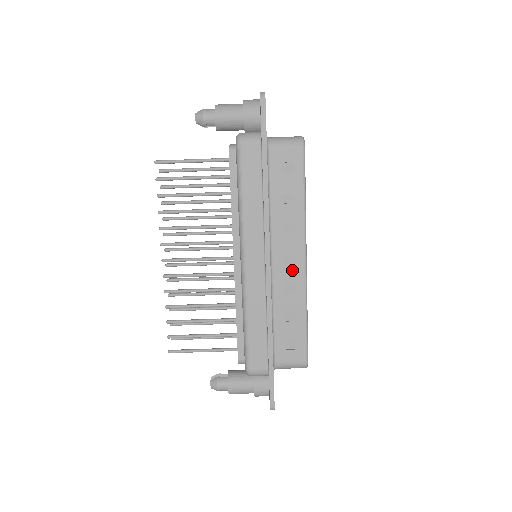
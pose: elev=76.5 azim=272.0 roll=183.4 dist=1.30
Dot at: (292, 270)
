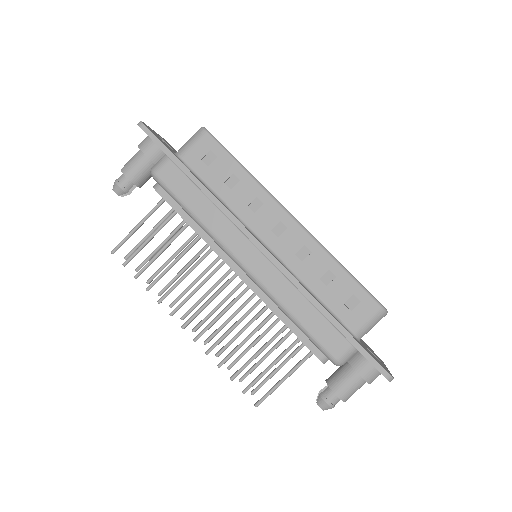
Dot at: (289, 236)
